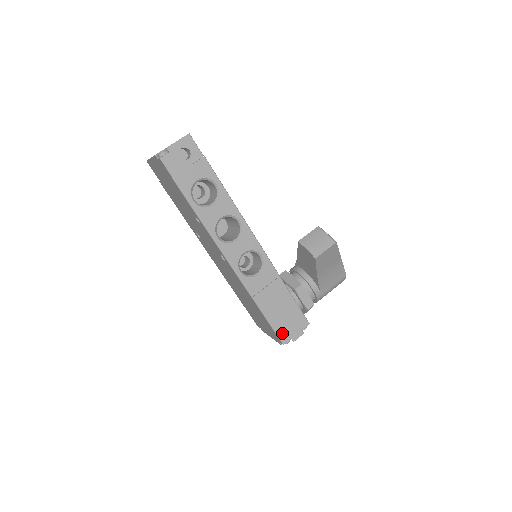
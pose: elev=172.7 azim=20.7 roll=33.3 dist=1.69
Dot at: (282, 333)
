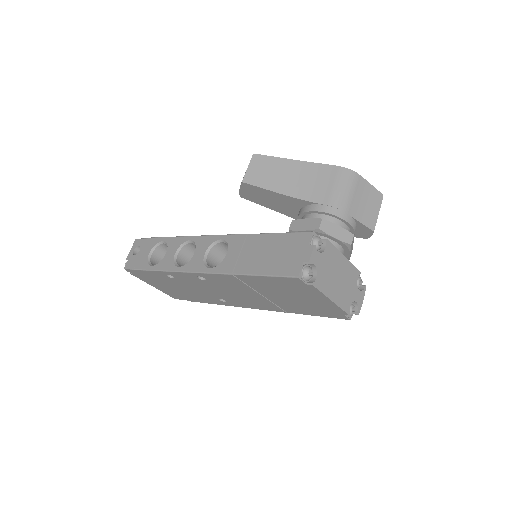
Dot at: (287, 270)
